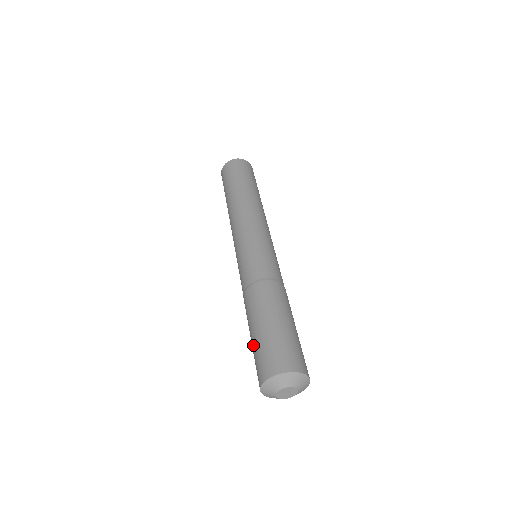
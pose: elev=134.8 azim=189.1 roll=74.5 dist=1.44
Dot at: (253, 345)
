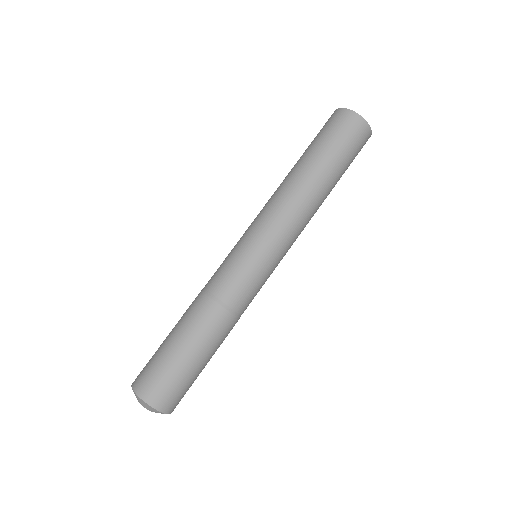
Dot at: occluded
